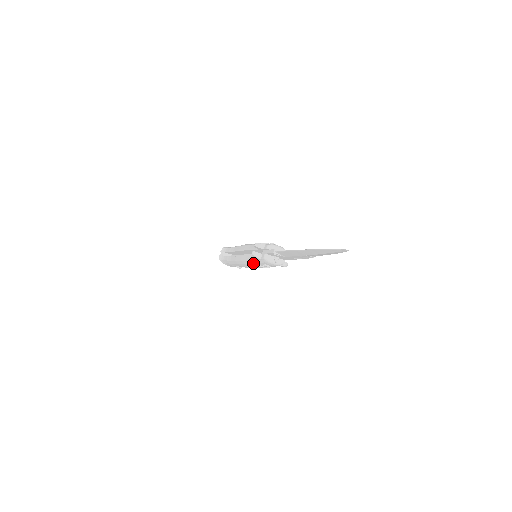
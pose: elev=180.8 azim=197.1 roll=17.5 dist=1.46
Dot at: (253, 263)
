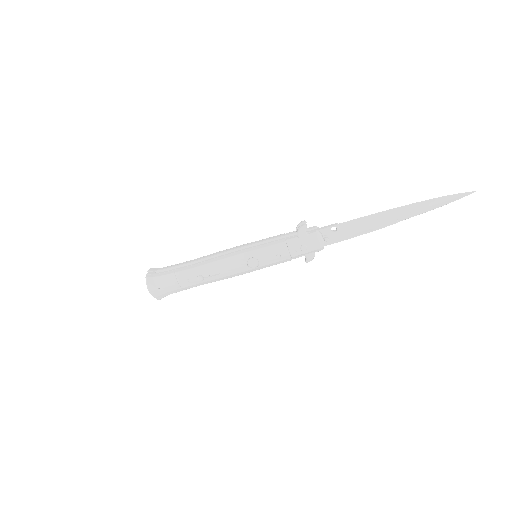
Dot at: (278, 248)
